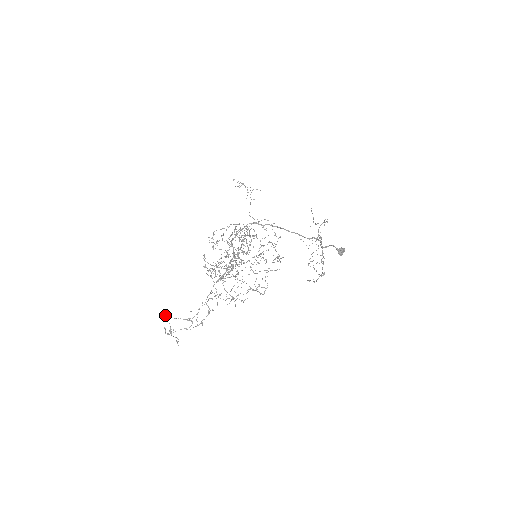
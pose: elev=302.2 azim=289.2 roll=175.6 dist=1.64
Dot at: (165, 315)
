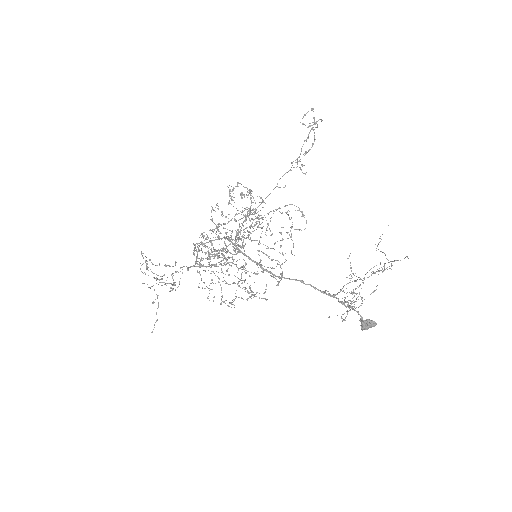
Dot at: (143, 253)
